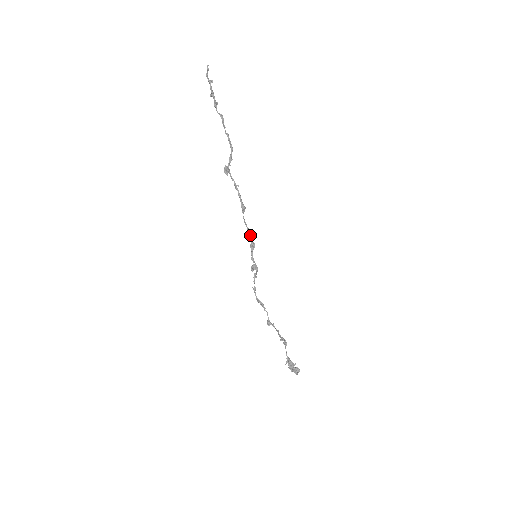
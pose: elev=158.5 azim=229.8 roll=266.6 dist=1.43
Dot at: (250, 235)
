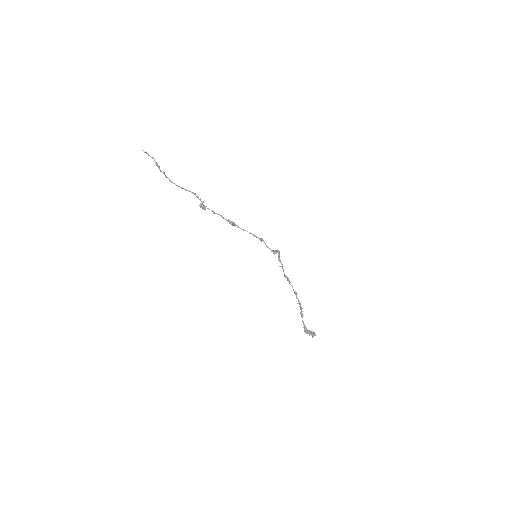
Dot at: (254, 235)
